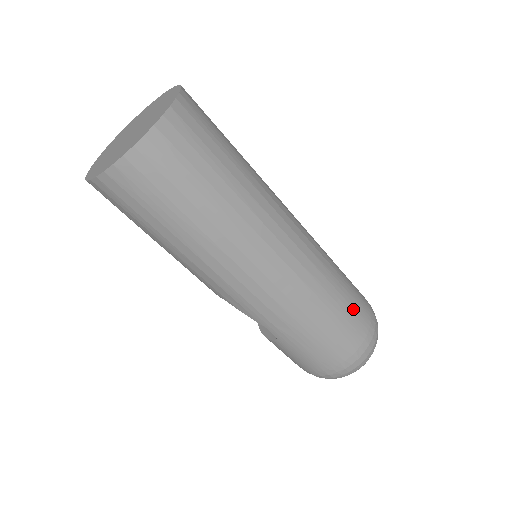
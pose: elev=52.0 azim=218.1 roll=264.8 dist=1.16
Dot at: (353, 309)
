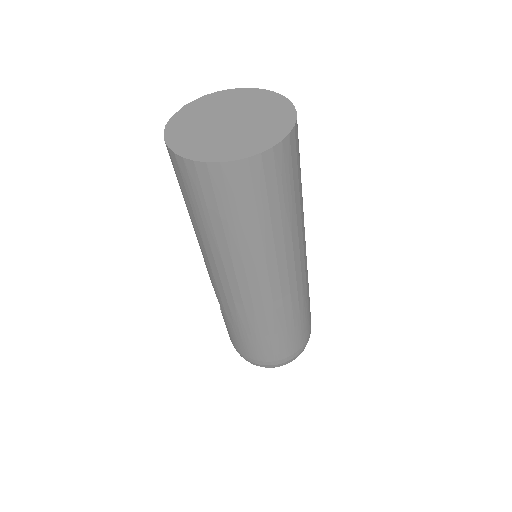
Dot at: (288, 341)
